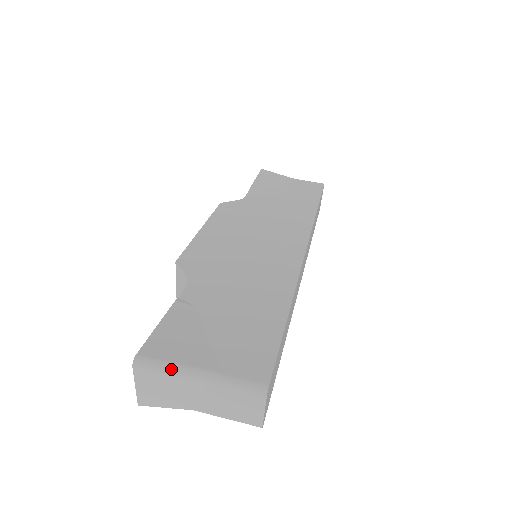
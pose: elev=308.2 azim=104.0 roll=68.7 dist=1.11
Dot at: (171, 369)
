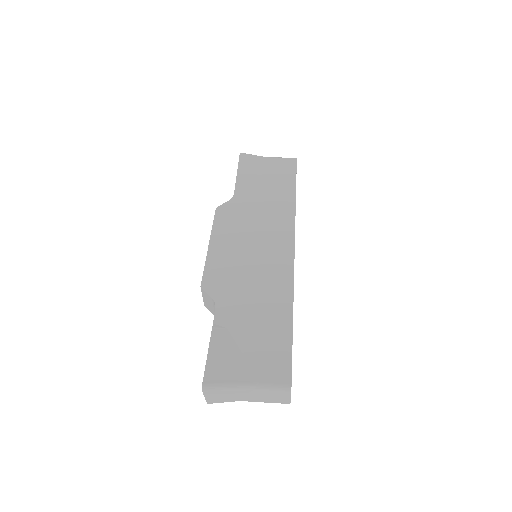
Dot at: (227, 388)
